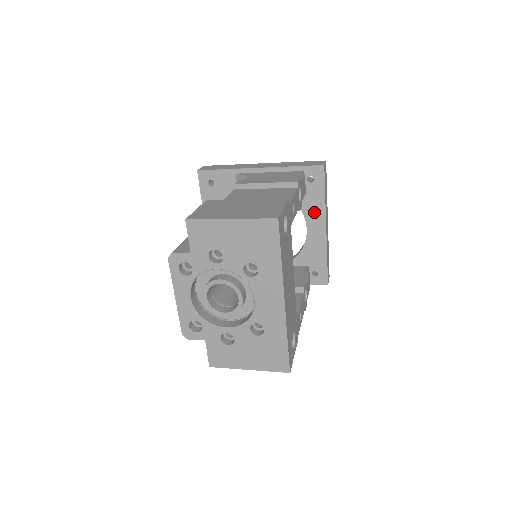
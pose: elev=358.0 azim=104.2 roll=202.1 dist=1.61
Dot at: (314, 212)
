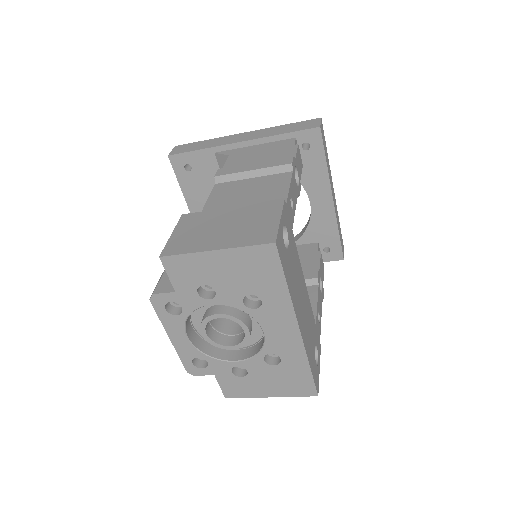
Dot at: (316, 183)
